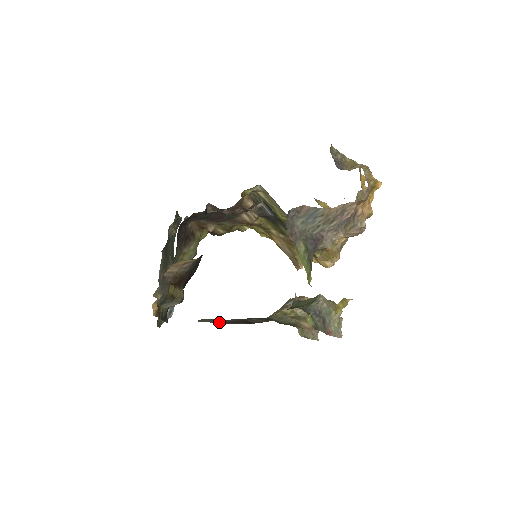
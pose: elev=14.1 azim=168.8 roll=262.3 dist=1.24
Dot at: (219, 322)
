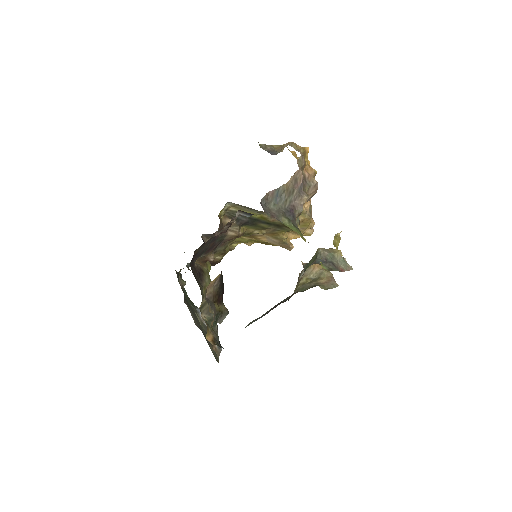
Dot at: occluded
